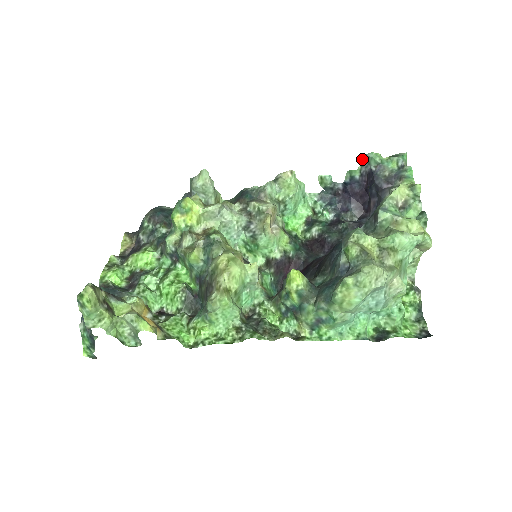
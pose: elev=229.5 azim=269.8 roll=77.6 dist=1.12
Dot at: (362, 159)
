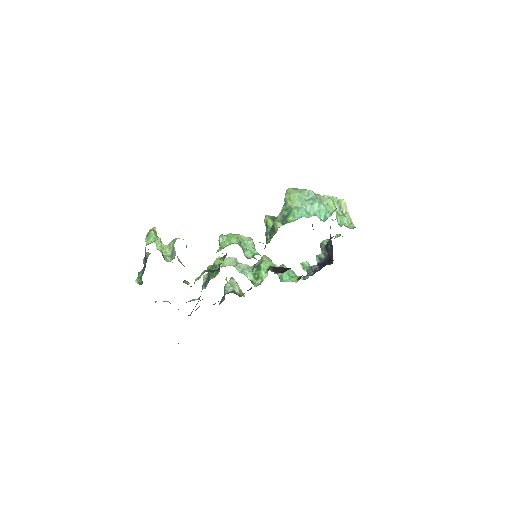
Dot at: (320, 247)
